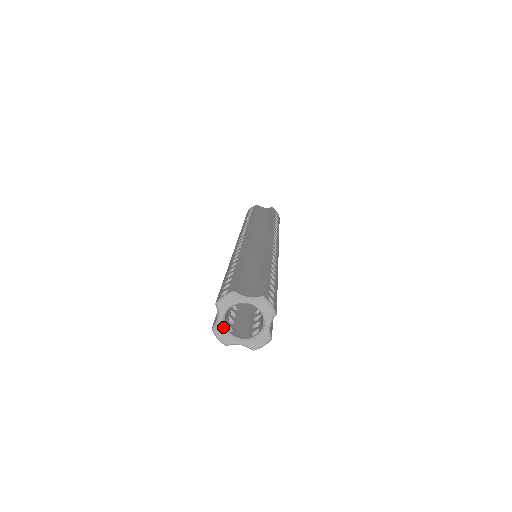
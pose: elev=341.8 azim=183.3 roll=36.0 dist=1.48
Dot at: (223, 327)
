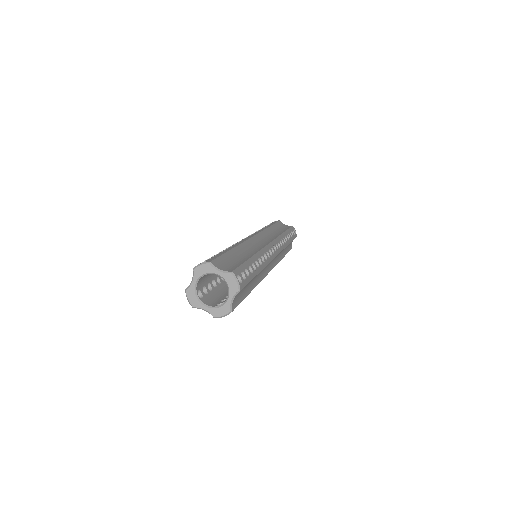
Dot at: (194, 290)
